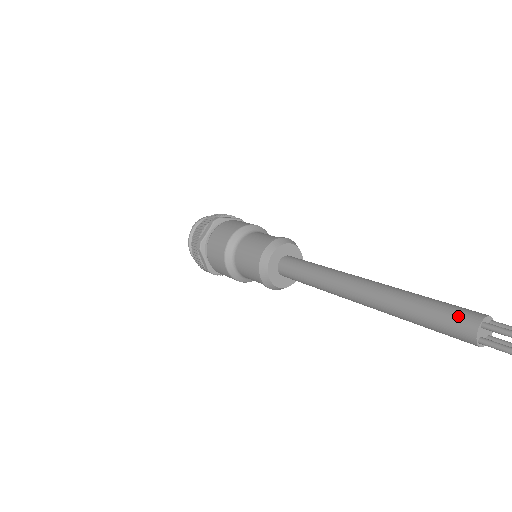
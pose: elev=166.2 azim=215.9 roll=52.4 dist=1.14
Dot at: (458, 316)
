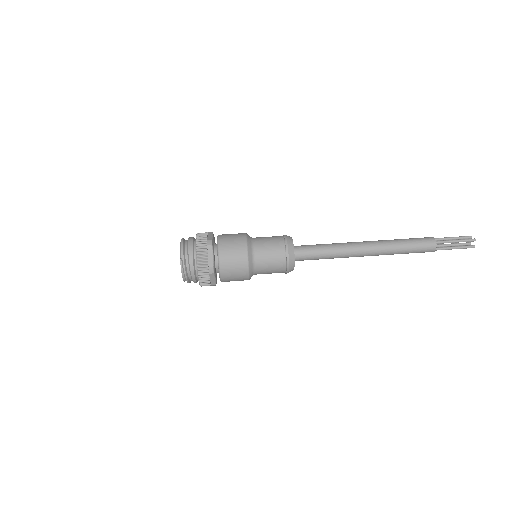
Dot at: (426, 243)
